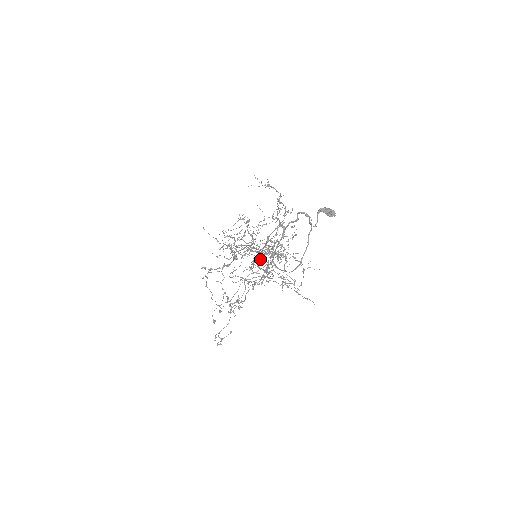
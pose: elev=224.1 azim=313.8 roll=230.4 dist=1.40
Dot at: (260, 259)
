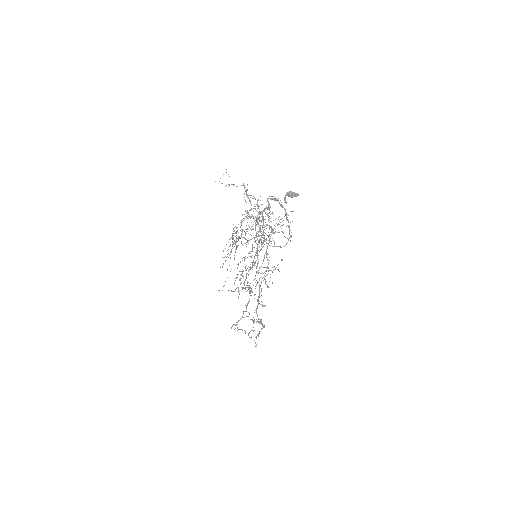
Dot at: occluded
